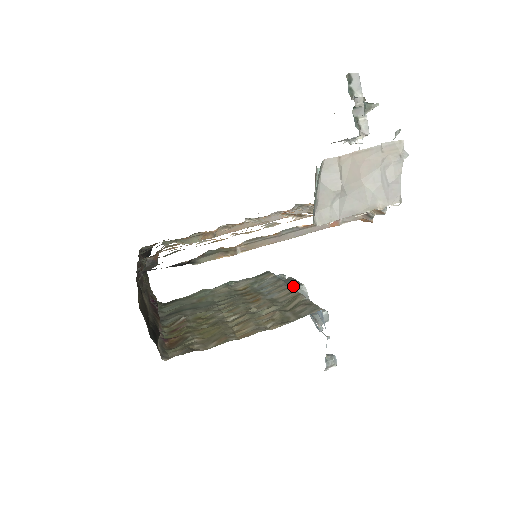
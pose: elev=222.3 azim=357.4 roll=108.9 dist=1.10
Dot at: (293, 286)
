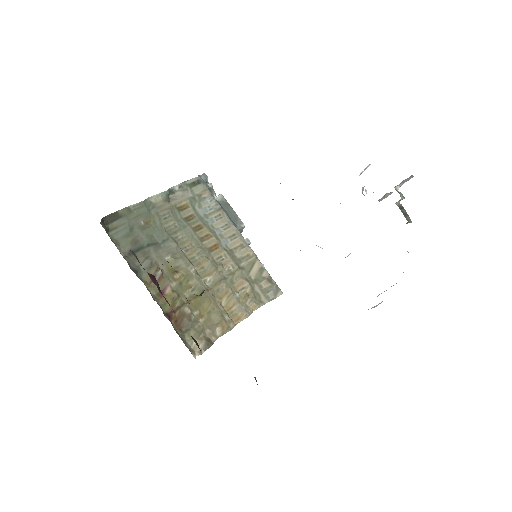
Dot at: (236, 224)
